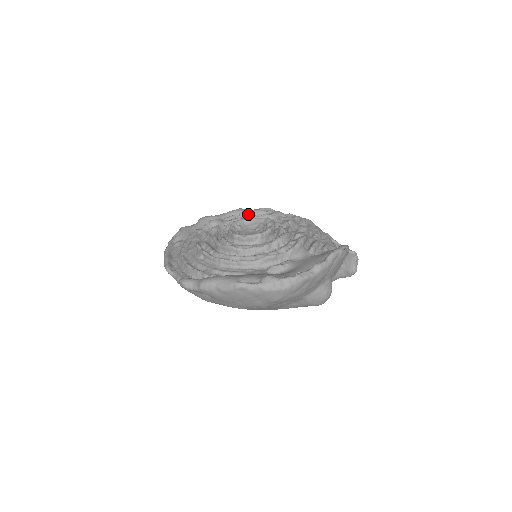
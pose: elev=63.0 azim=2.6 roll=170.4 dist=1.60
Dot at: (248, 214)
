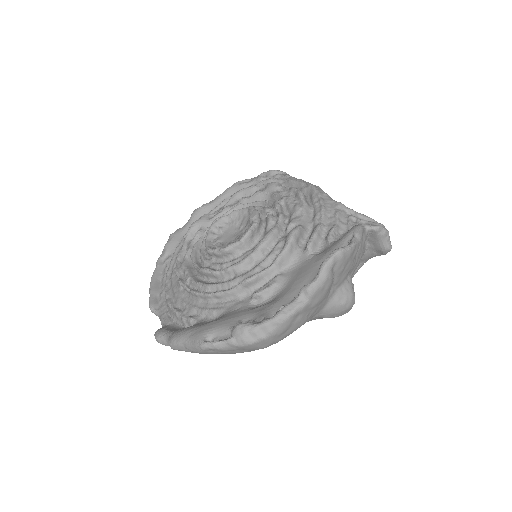
Dot at: (238, 197)
